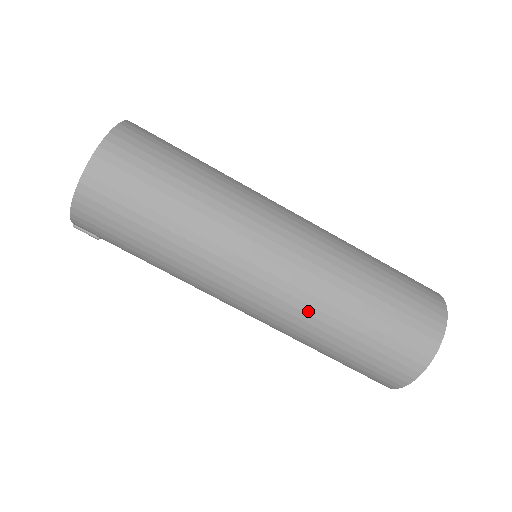
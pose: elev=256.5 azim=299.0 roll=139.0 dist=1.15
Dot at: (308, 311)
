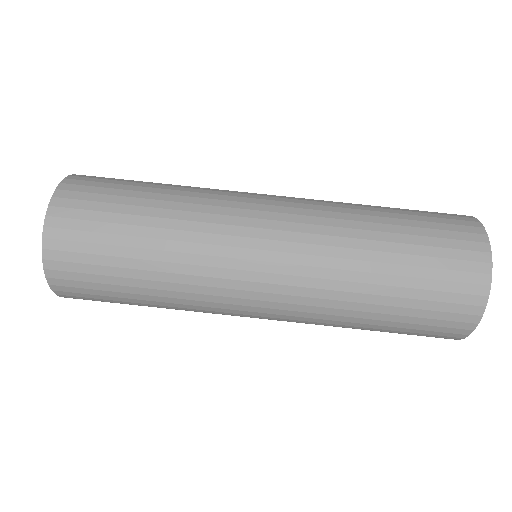
Dot at: (319, 321)
